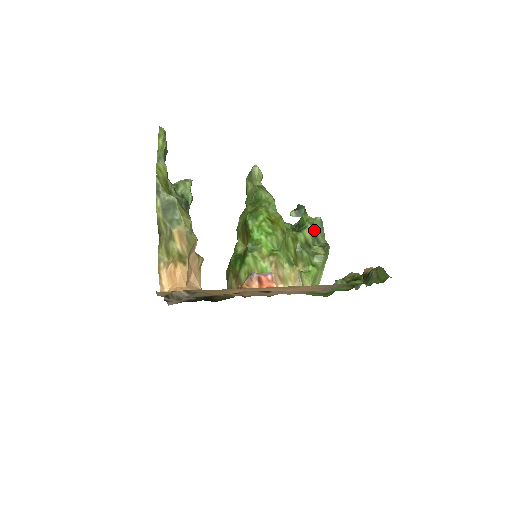
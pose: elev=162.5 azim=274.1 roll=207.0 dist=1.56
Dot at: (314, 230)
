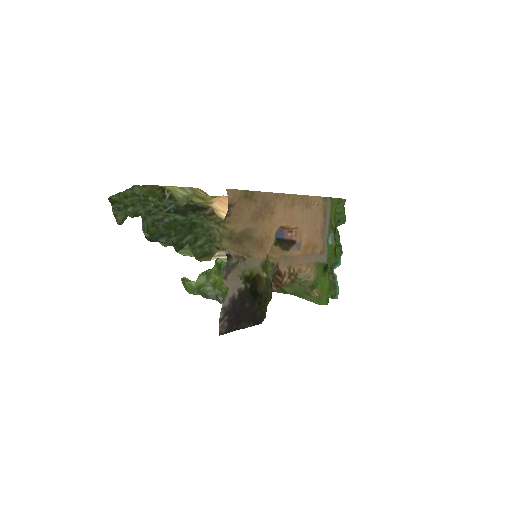
Dot at: occluded
